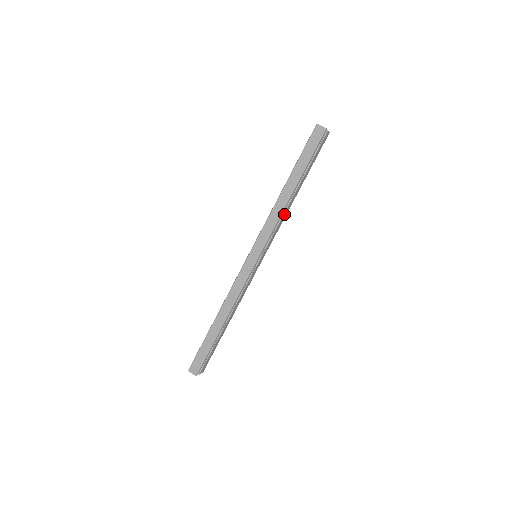
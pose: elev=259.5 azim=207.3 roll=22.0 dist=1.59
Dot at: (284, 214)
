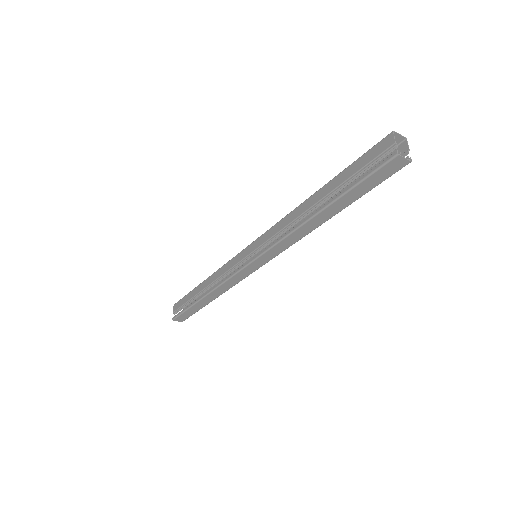
Dot at: occluded
